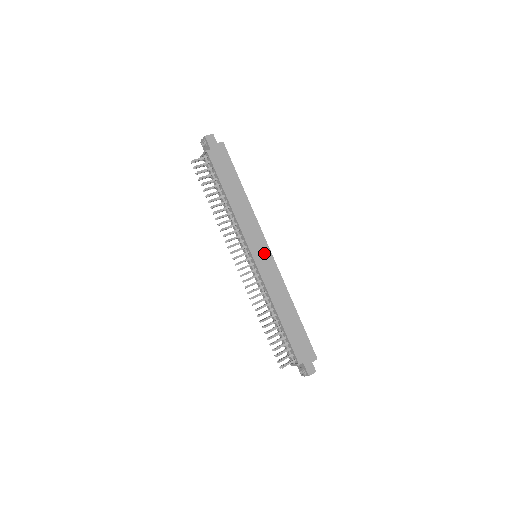
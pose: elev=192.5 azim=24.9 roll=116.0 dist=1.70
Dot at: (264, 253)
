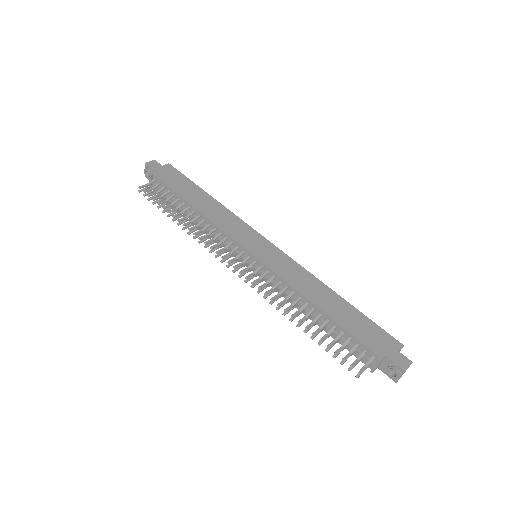
Dot at: (264, 246)
